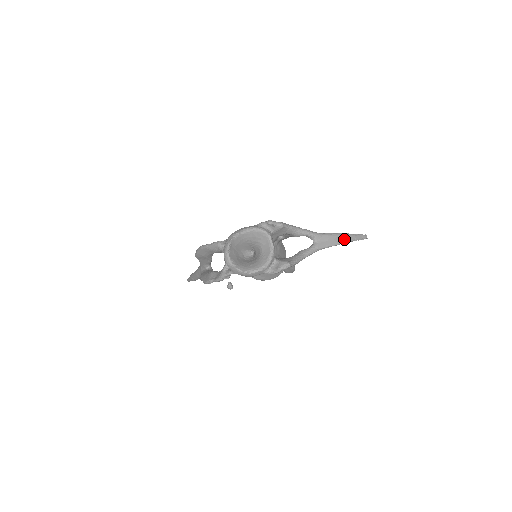
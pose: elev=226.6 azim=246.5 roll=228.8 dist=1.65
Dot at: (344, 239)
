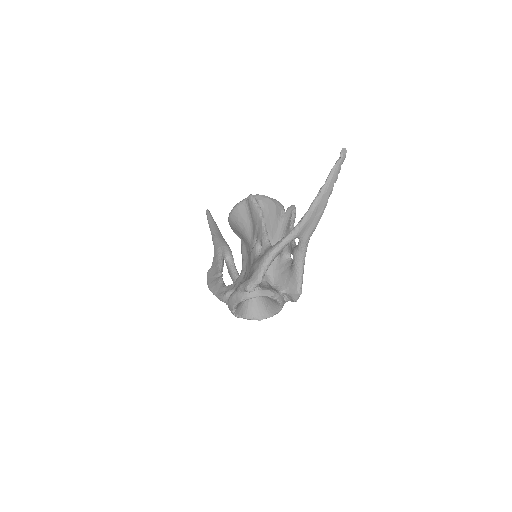
Dot at: (324, 201)
